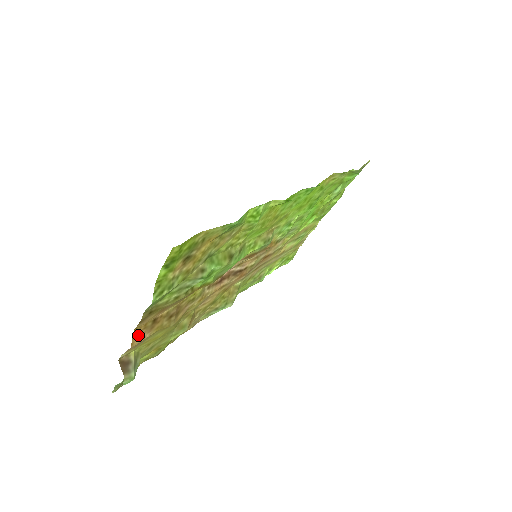
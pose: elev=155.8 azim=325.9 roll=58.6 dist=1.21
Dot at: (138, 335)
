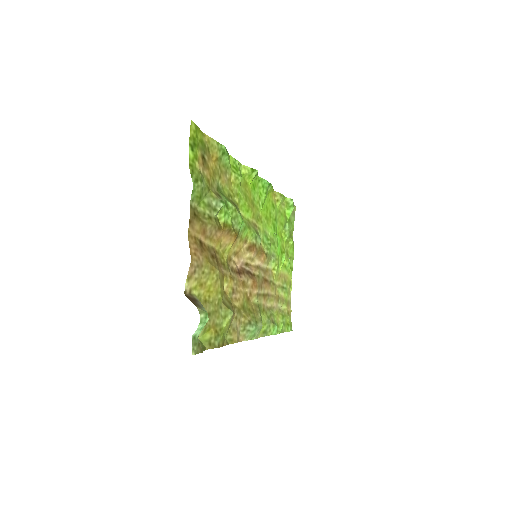
Dot at: (193, 248)
